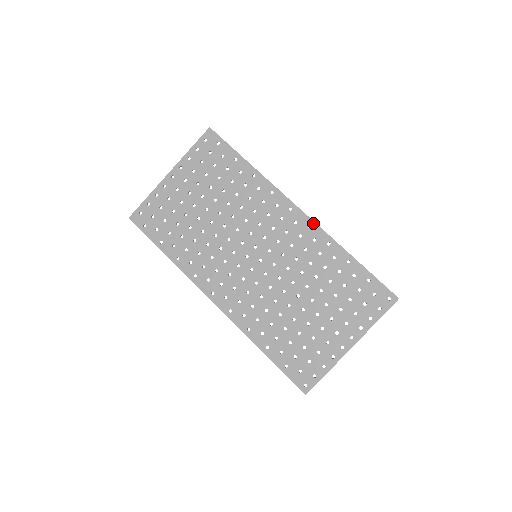
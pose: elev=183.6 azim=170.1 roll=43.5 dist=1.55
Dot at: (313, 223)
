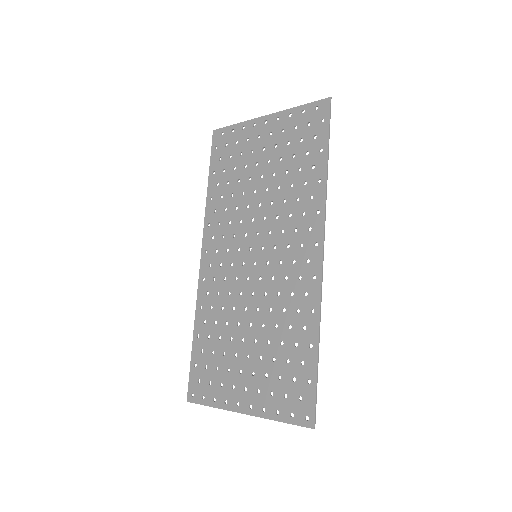
Dot at: (320, 278)
